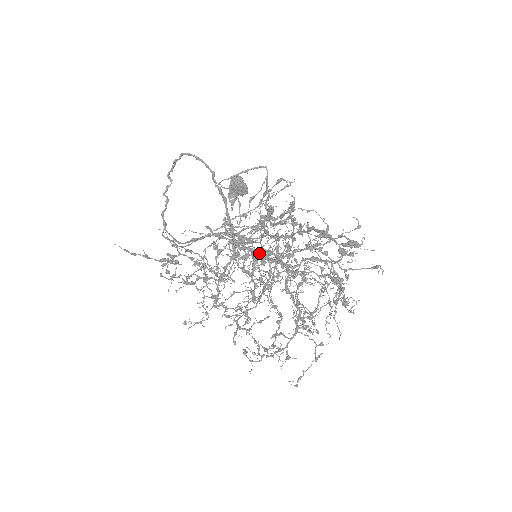
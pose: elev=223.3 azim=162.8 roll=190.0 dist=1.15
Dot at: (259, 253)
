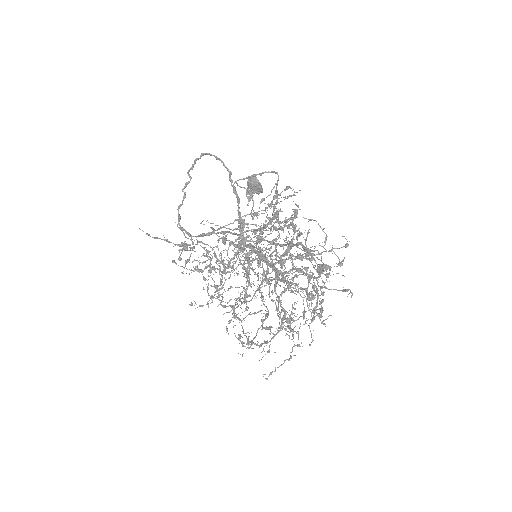
Dot at: occluded
